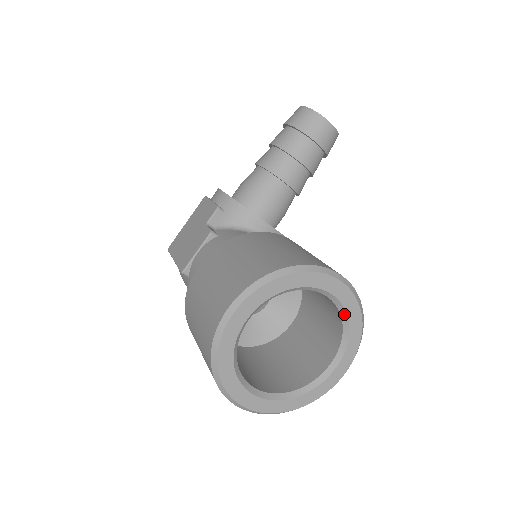
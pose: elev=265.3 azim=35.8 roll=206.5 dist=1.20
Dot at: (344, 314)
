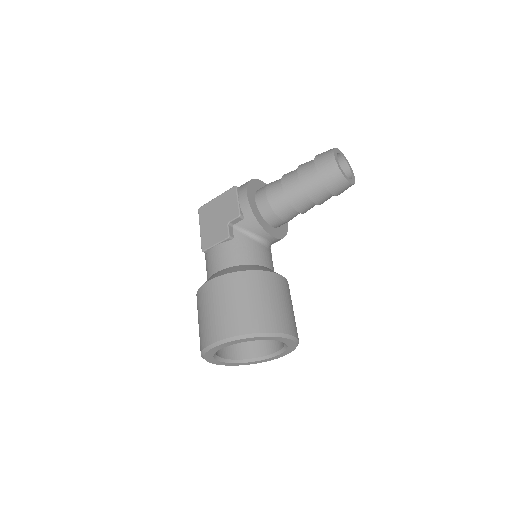
Dot at: (286, 345)
